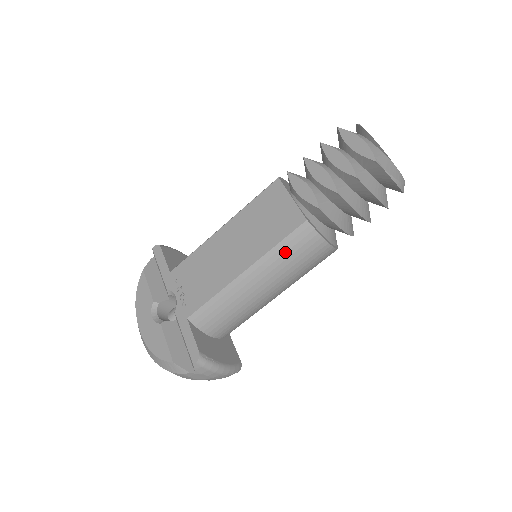
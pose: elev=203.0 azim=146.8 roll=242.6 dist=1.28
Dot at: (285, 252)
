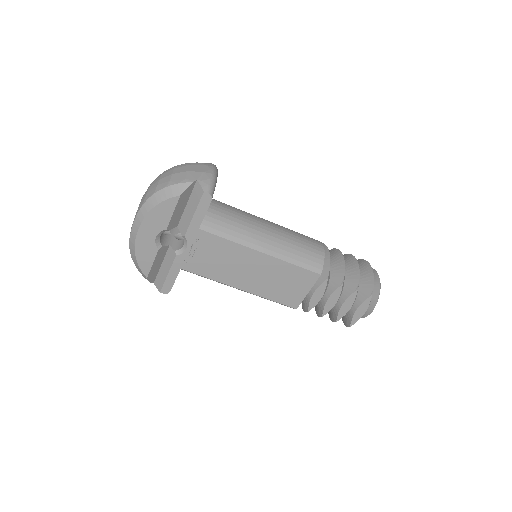
Dot at: occluded
